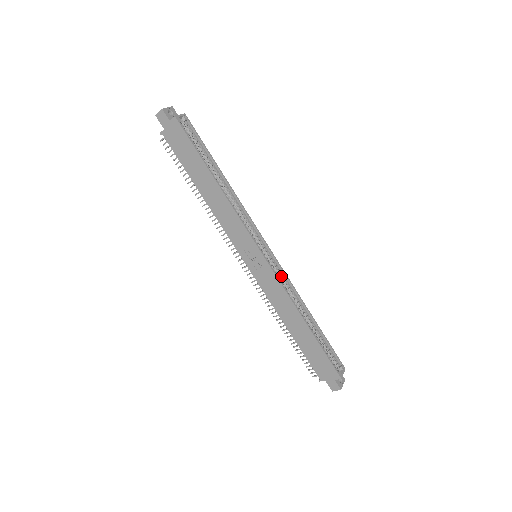
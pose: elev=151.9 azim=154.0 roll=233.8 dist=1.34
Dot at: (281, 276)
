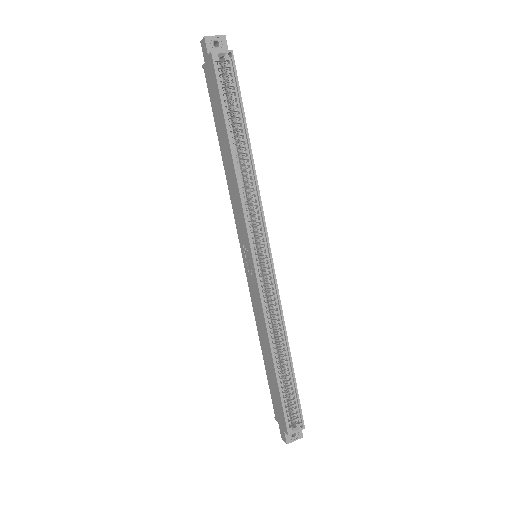
Dot at: (272, 293)
